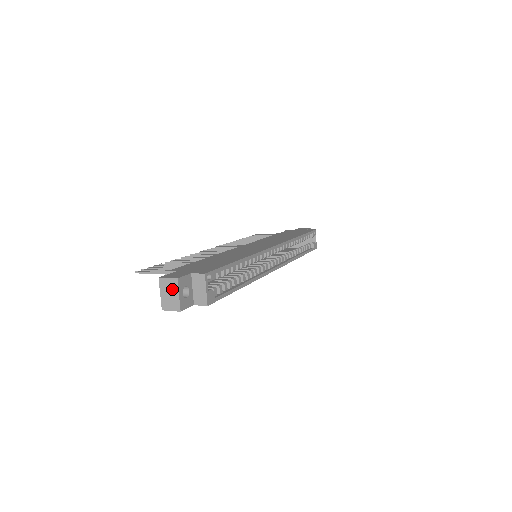
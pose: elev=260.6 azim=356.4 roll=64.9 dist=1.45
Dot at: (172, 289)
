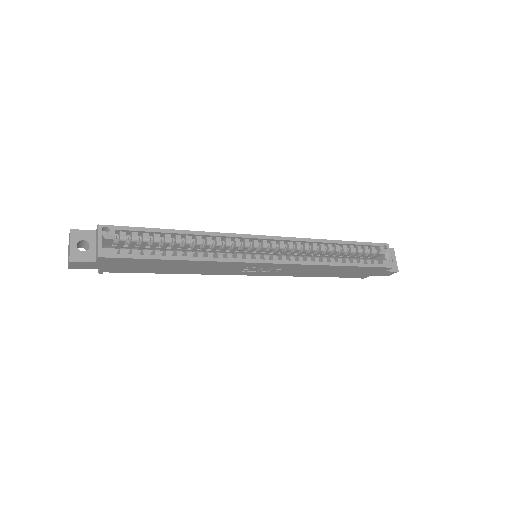
Dot at: (69, 242)
